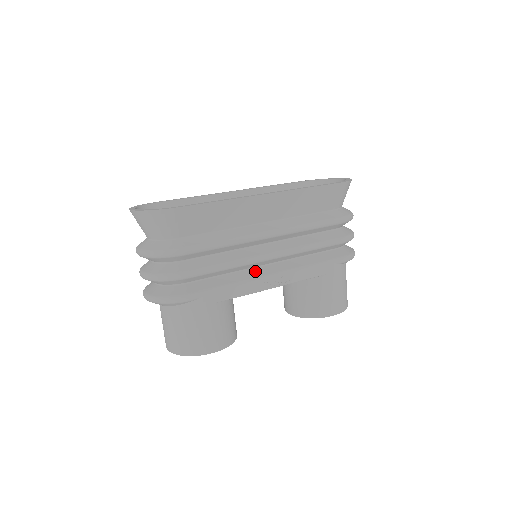
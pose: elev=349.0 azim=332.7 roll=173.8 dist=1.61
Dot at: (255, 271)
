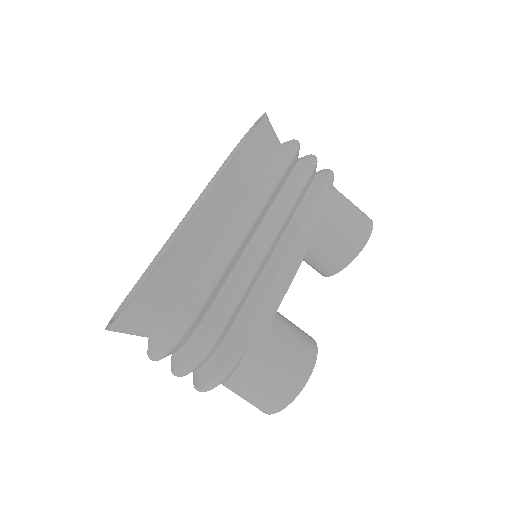
Dot at: (270, 267)
